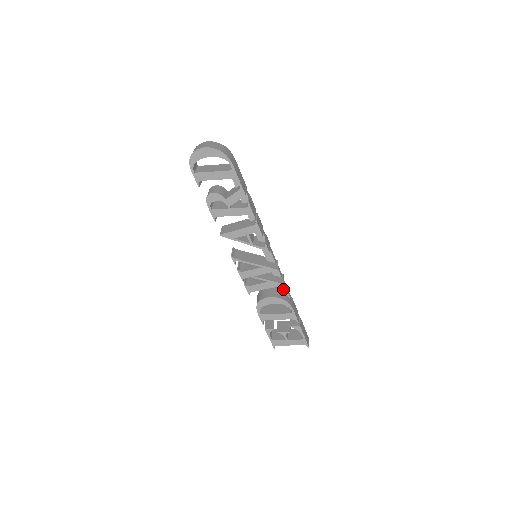
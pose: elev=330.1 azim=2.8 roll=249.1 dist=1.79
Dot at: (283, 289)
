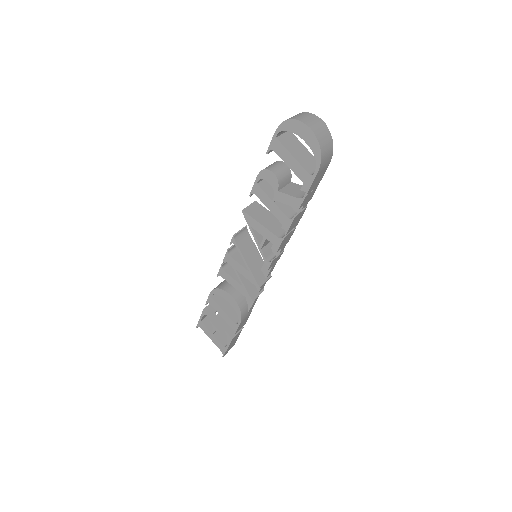
Dot at: occluded
